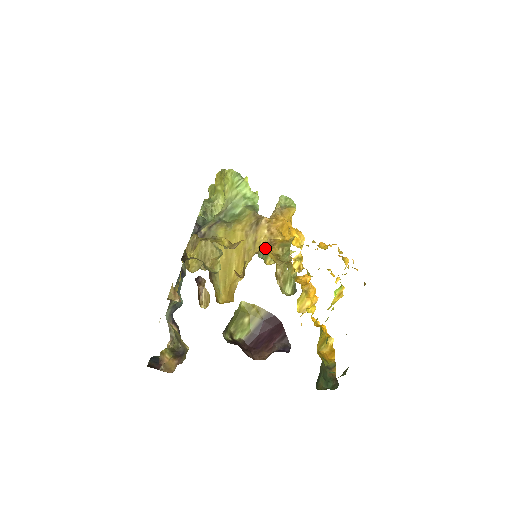
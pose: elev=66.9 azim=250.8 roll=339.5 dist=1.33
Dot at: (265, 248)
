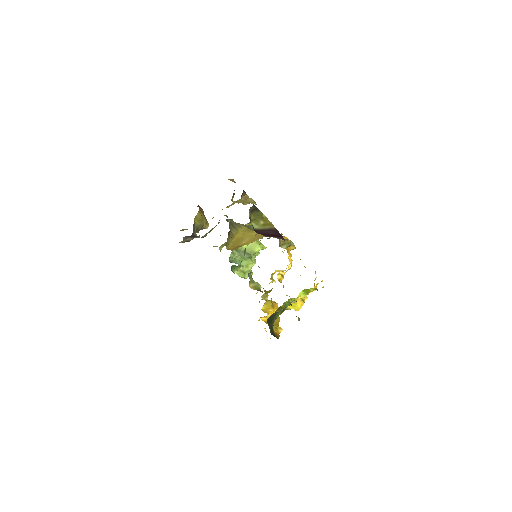
Dot at: occluded
